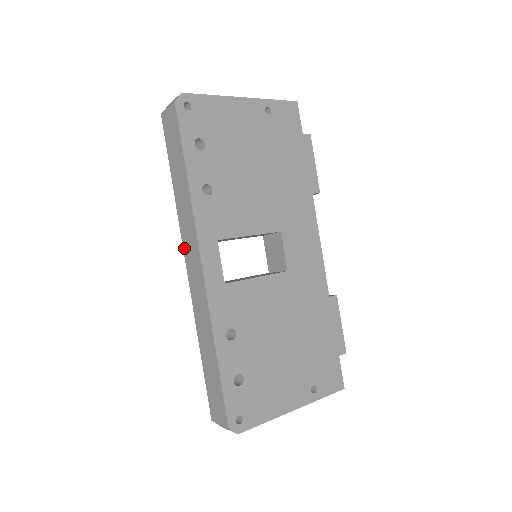
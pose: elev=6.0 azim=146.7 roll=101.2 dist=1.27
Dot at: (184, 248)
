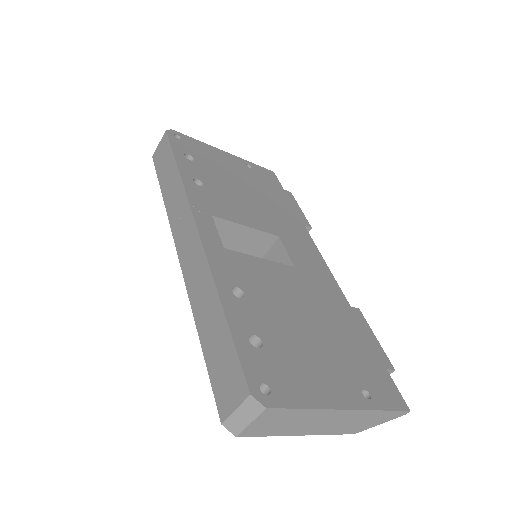
Dot at: (175, 237)
